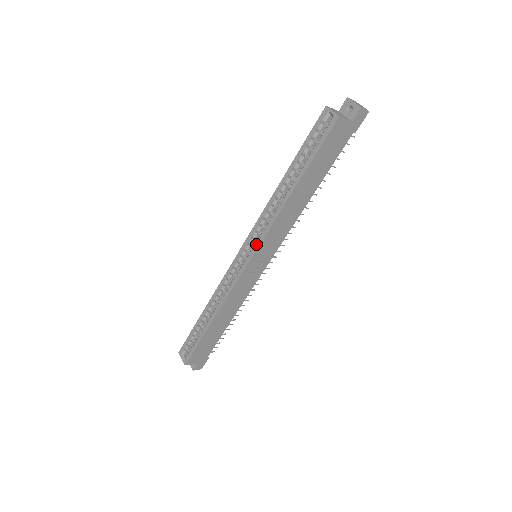
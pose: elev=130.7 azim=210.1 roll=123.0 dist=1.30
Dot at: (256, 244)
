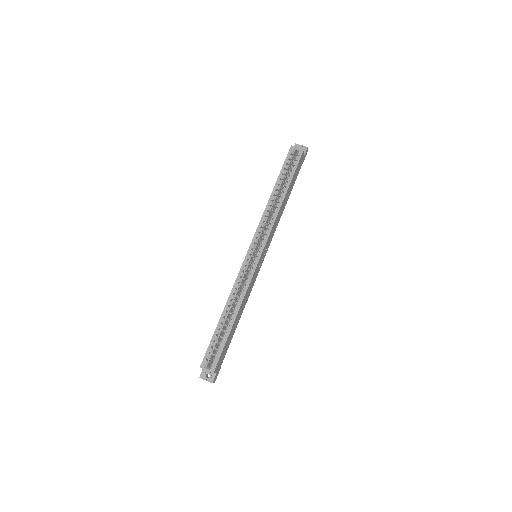
Dot at: (264, 241)
